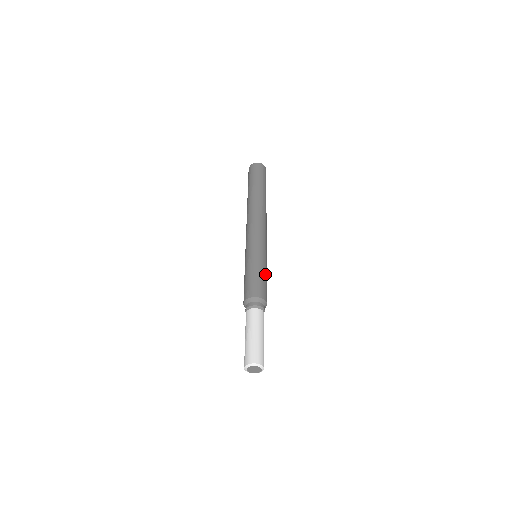
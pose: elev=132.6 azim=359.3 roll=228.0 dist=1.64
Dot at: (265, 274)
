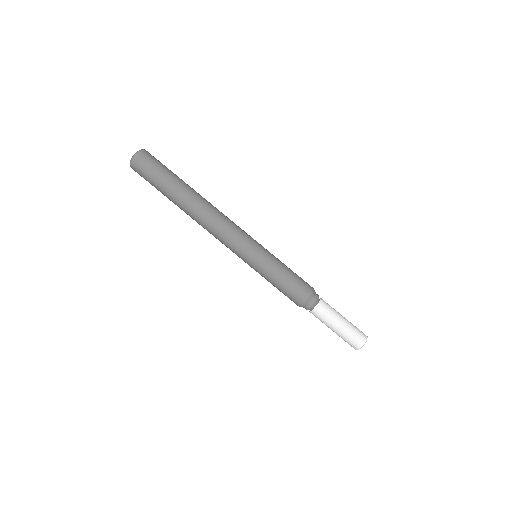
Dot at: (286, 269)
